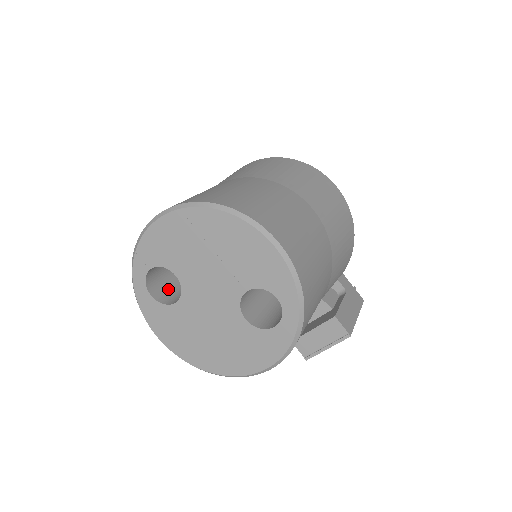
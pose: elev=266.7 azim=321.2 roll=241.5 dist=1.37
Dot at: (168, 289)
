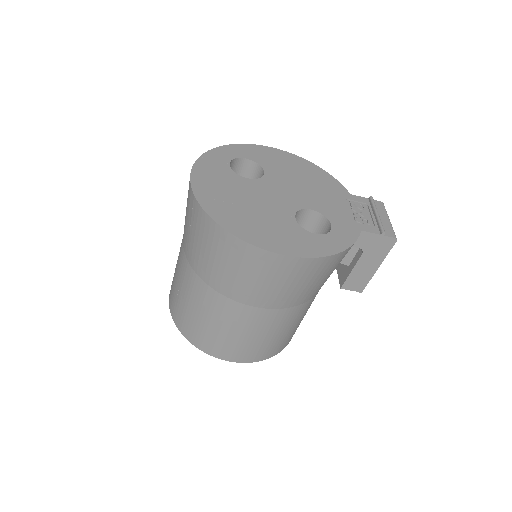
Dot at: occluded
